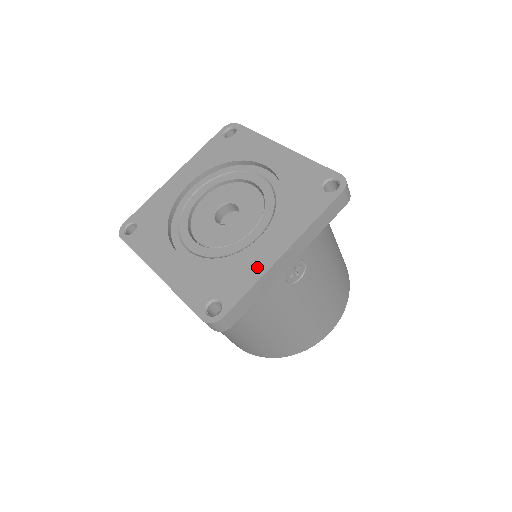
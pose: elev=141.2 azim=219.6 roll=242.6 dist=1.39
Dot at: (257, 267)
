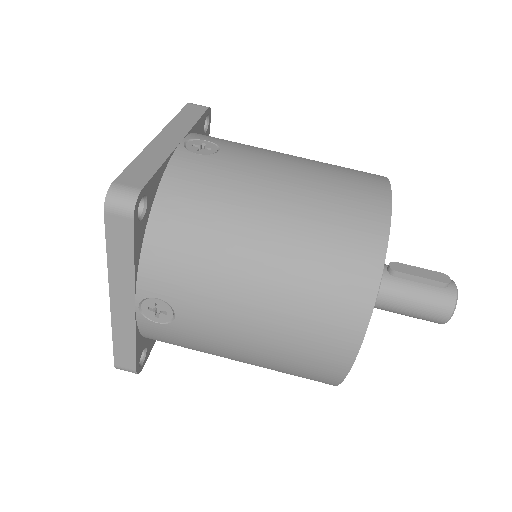
Dot at: occluded
